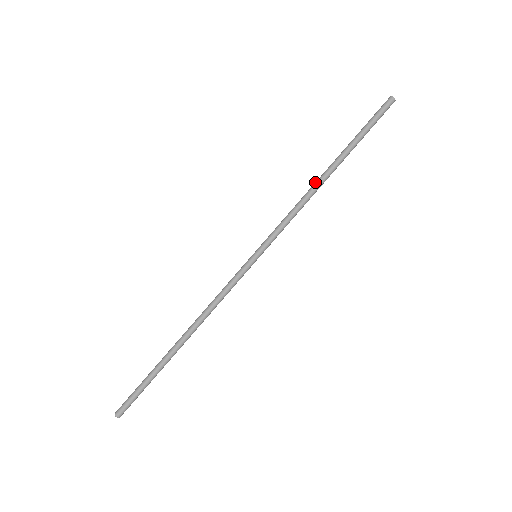
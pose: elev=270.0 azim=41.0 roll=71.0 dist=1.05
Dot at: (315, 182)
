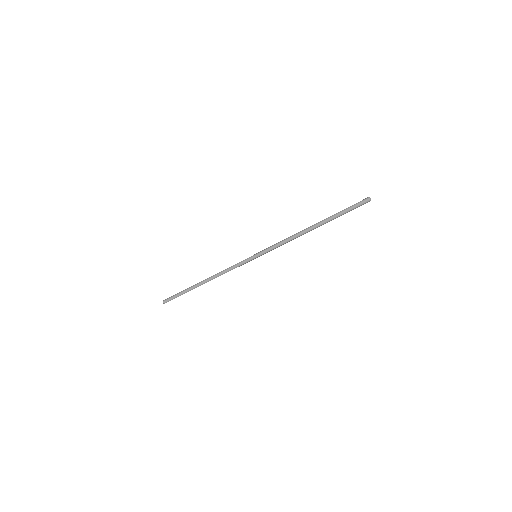
Dot at: (303, 230)
